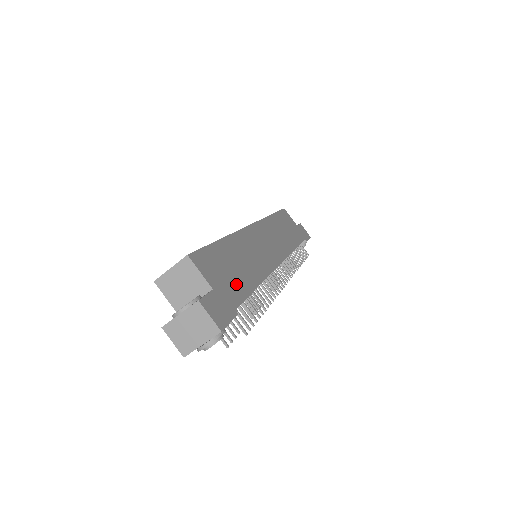
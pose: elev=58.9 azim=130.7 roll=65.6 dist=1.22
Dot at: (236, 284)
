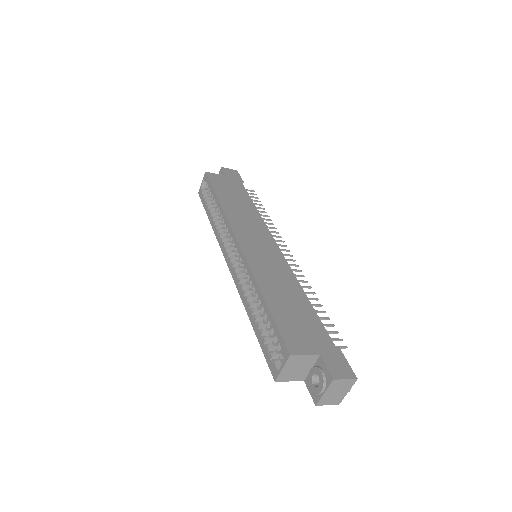
Dot at: (310, 324)
